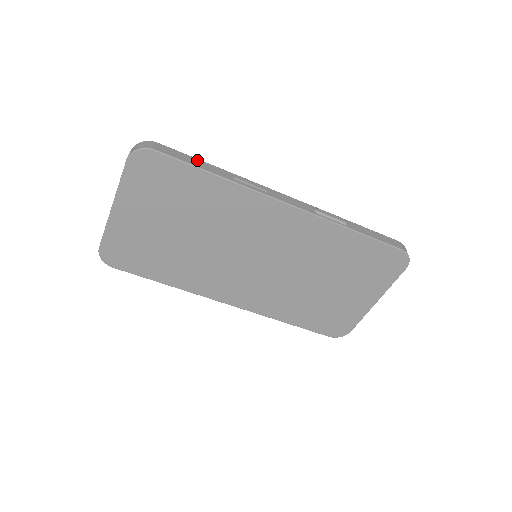
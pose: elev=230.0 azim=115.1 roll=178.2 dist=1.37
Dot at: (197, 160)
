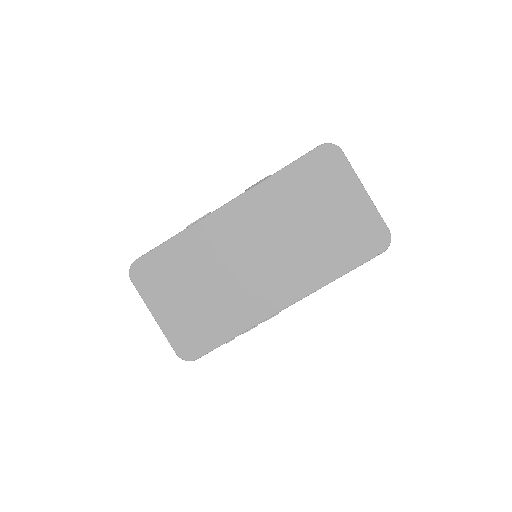
Dot at: occluded
